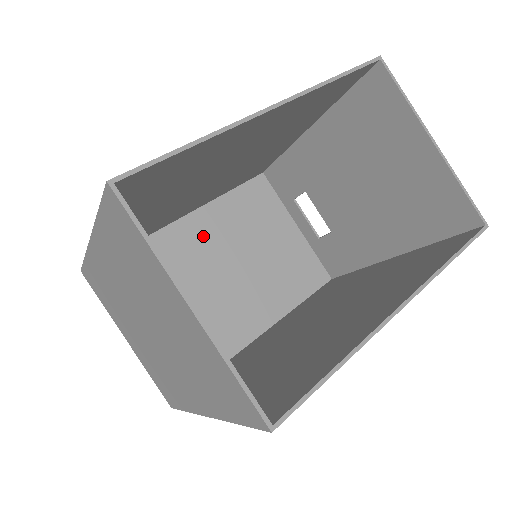
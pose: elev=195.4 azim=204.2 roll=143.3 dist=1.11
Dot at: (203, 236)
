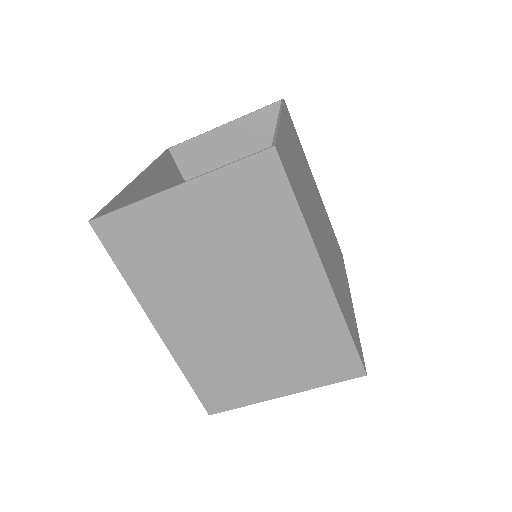
Dot at: occluded
